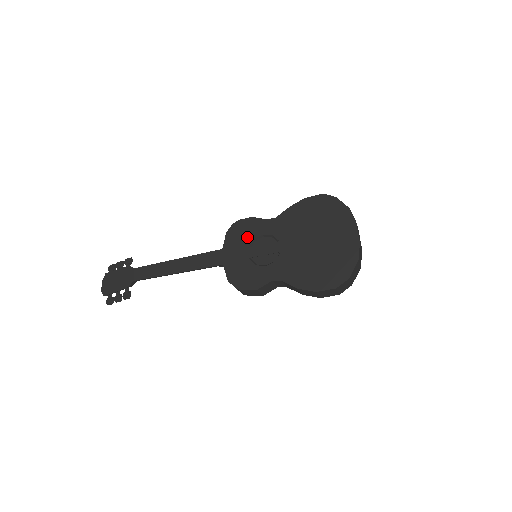
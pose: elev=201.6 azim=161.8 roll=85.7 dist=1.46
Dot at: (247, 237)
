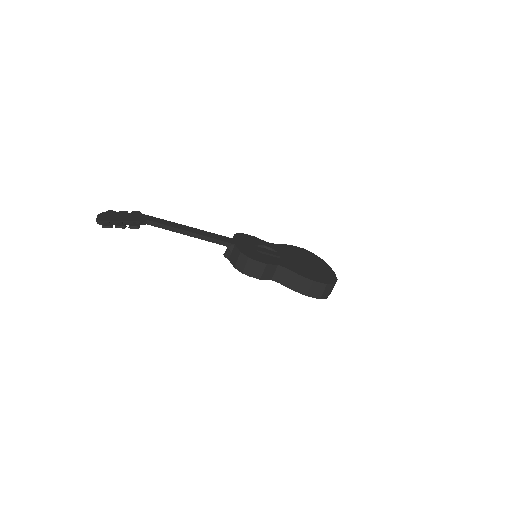
Dot at: (252, 242)
